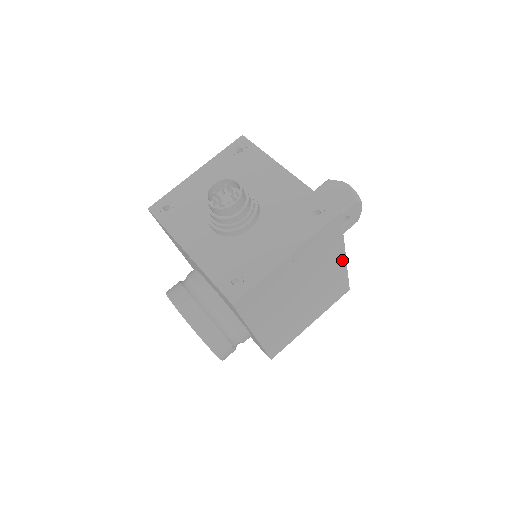
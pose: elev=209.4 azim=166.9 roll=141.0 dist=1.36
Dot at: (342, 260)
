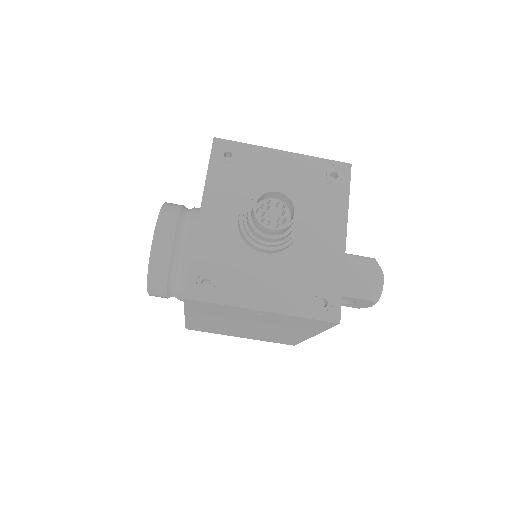
Dot at: (308, 335)
